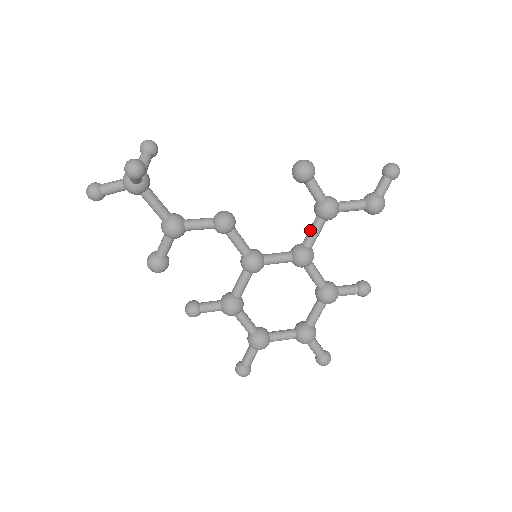
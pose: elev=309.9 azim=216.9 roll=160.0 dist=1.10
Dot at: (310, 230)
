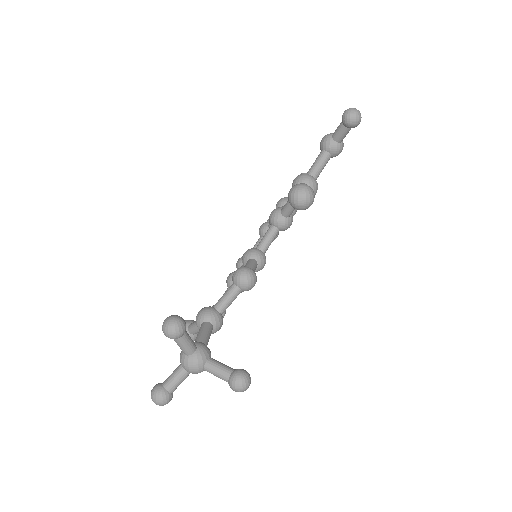
Dot at: (292, 208)
